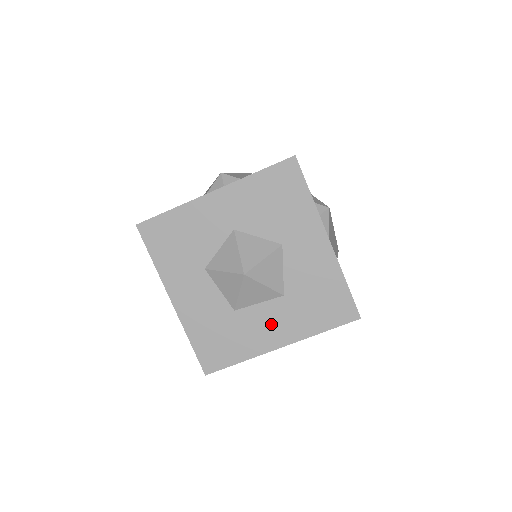
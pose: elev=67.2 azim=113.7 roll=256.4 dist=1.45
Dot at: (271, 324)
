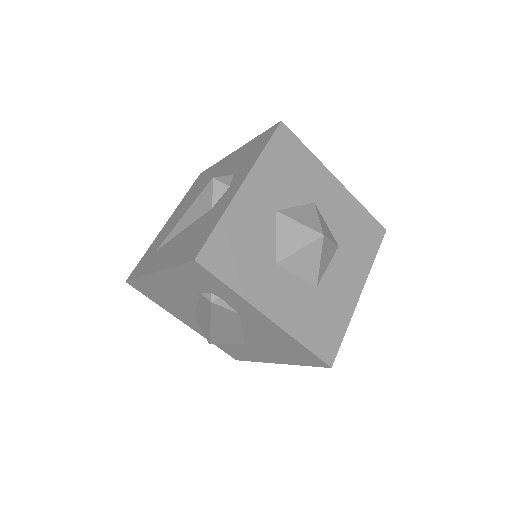
Dot at: (345, 278)
